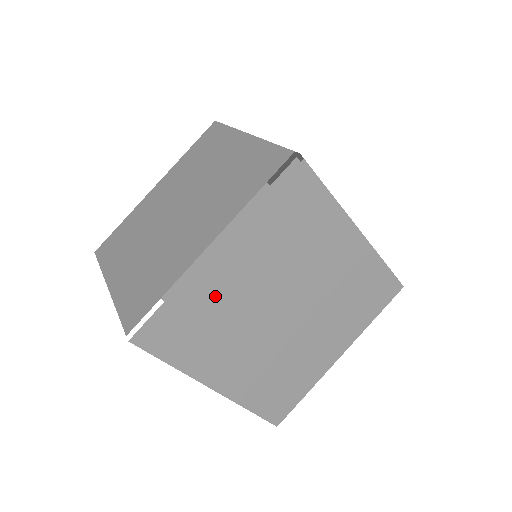
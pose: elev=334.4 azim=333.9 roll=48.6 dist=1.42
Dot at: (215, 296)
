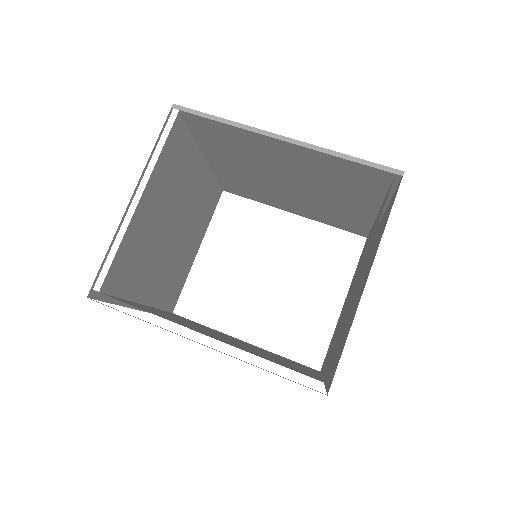
Dot at: occluded
